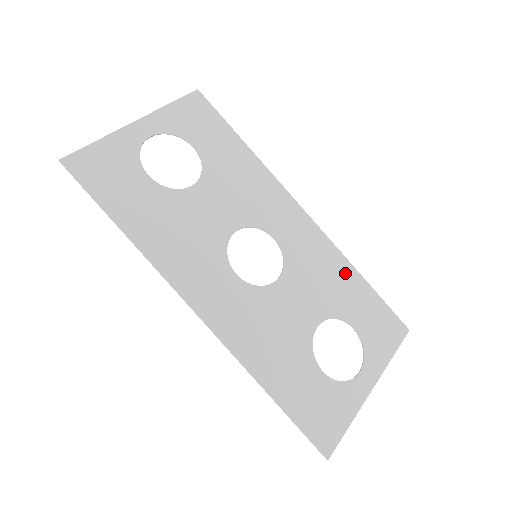
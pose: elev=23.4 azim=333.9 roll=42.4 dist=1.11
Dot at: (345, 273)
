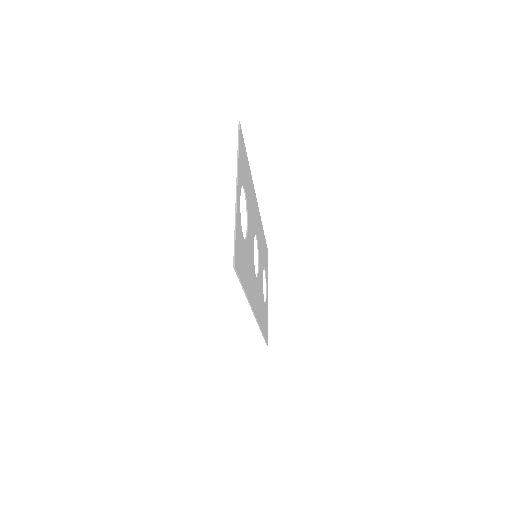
Dot at: occluded
